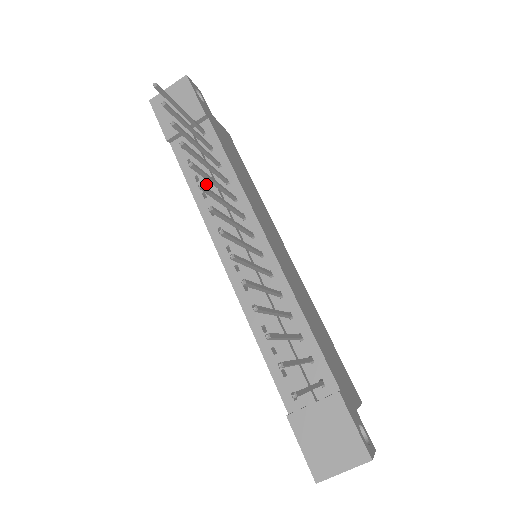
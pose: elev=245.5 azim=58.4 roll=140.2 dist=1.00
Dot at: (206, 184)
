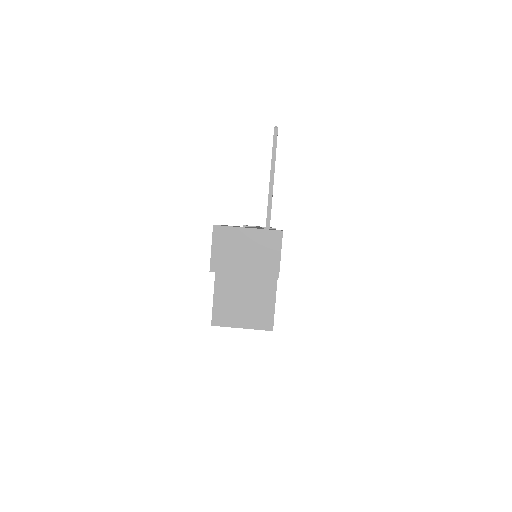
Dot at: occluded
